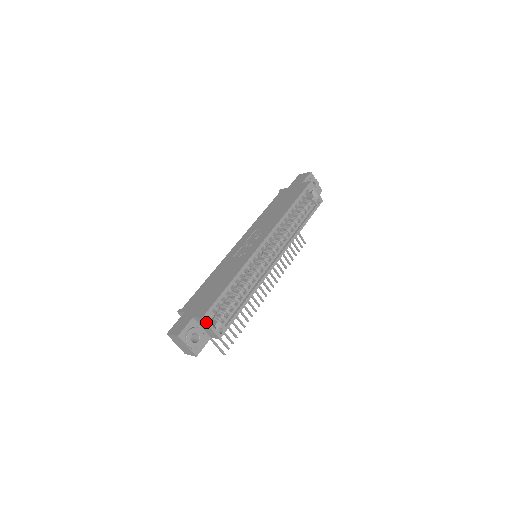
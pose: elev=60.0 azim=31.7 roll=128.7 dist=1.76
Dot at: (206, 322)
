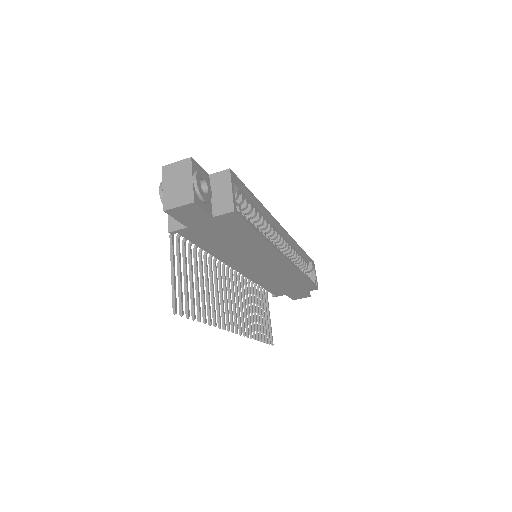
Dot at: (231, 178)
